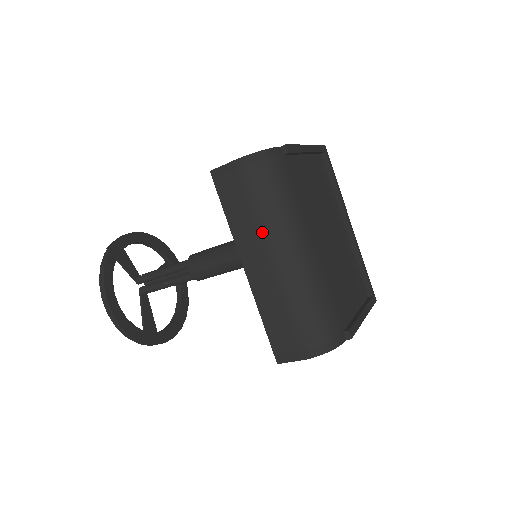
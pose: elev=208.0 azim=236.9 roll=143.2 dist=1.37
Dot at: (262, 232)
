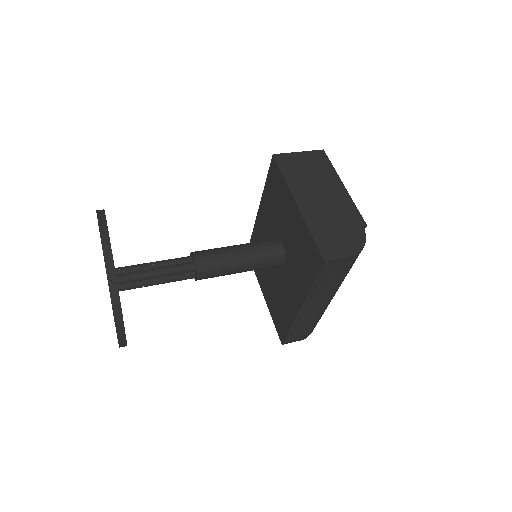
Dot at: (331, 292)
